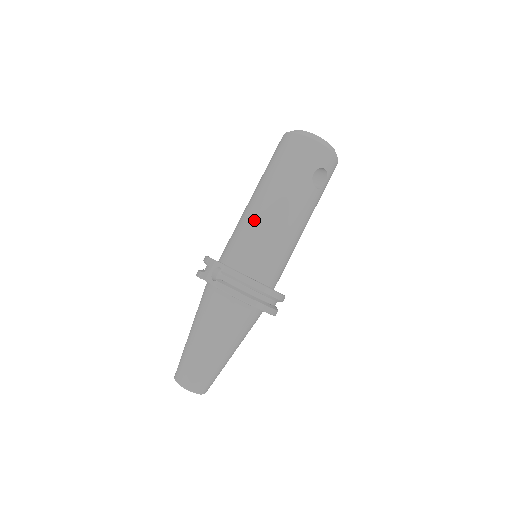
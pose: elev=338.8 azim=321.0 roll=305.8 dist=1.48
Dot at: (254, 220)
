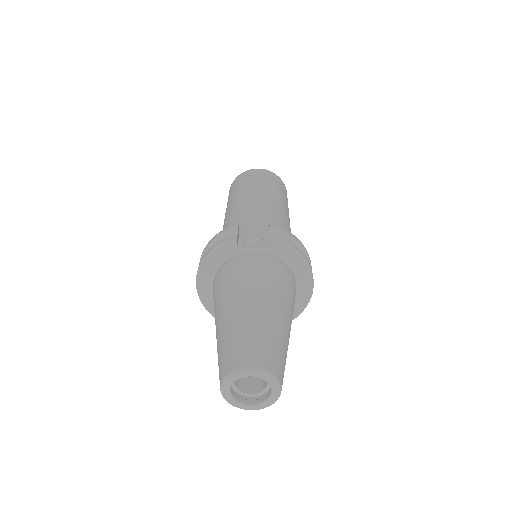
Dot at: (264, 208)
